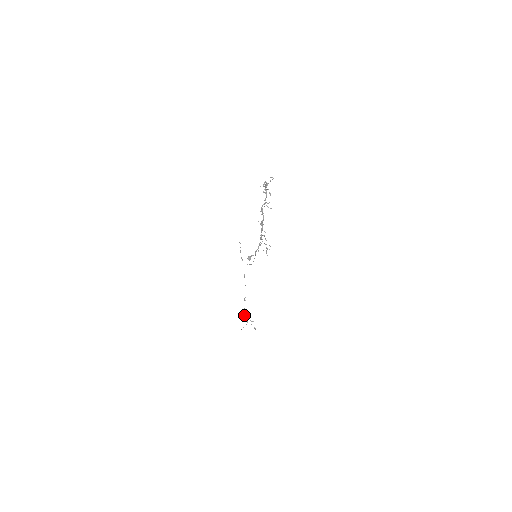
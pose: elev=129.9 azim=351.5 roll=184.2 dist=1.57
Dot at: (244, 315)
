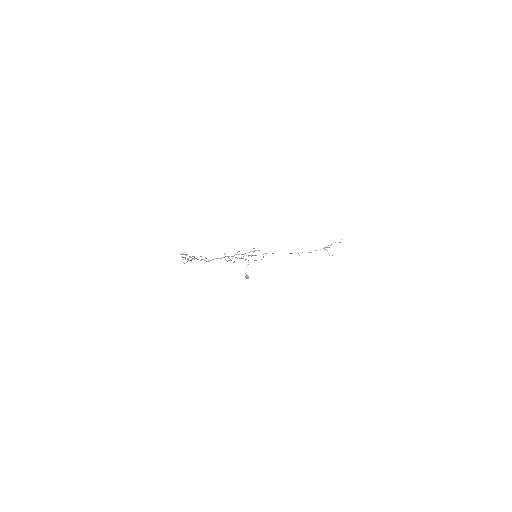
Dot at: occluded
